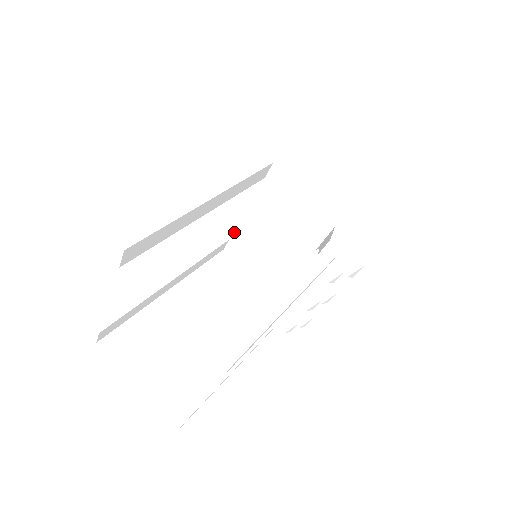
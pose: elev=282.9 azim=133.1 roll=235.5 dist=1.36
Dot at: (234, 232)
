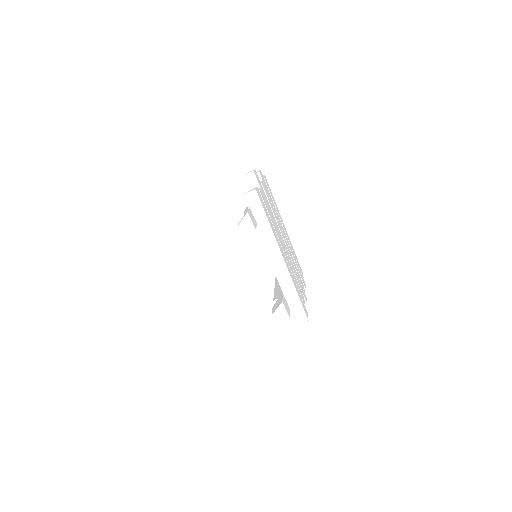
Dot at: occluded
